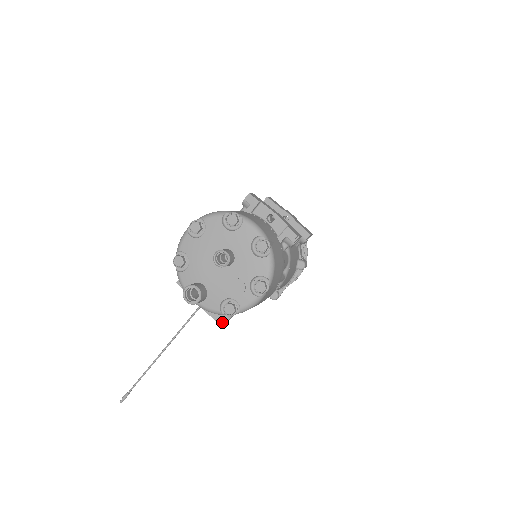
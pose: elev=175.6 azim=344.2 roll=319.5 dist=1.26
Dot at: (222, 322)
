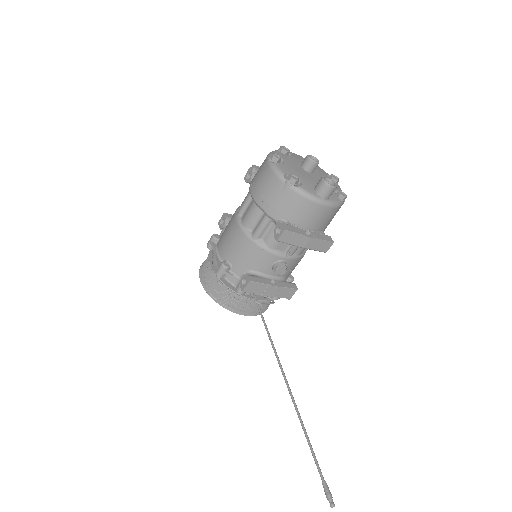
Dot at: (331, 240)
